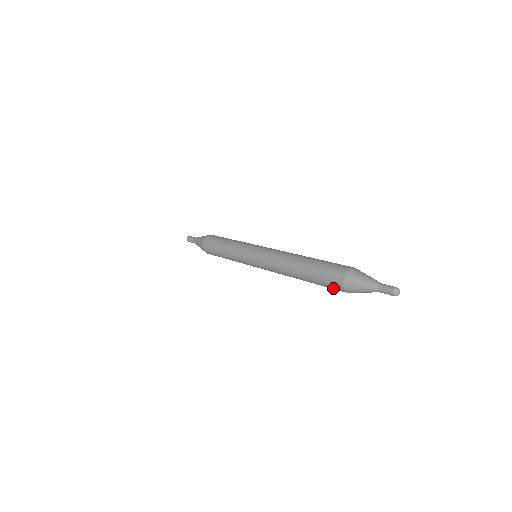
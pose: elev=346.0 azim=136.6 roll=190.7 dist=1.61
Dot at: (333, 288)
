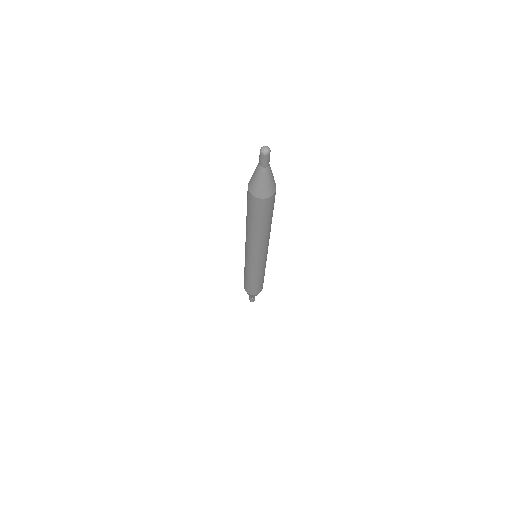
Dot at: (254, 206)
